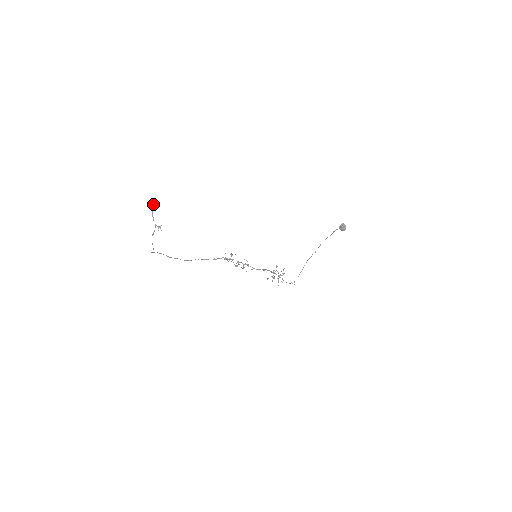
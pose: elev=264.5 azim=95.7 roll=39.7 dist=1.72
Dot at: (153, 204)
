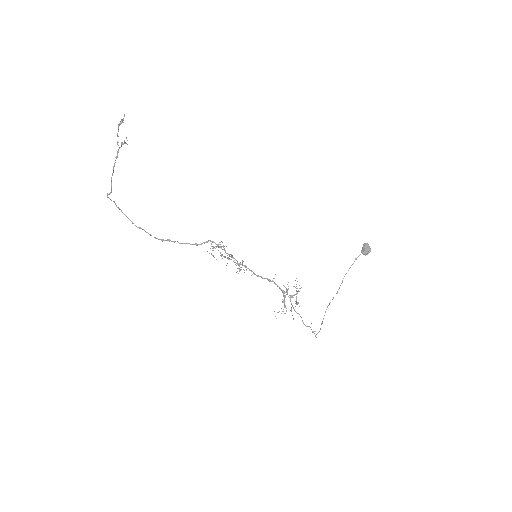
Dot at: (120, 121)
